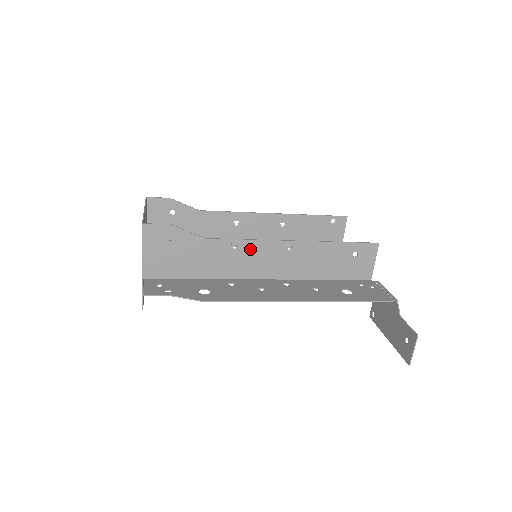
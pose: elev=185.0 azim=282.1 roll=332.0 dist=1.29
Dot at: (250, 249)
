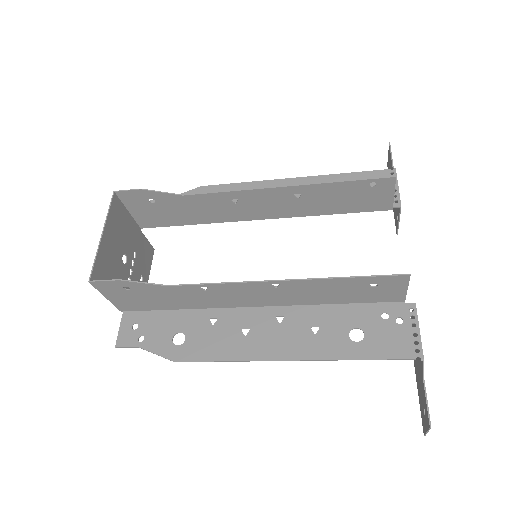
Dot at: (225, 289)
